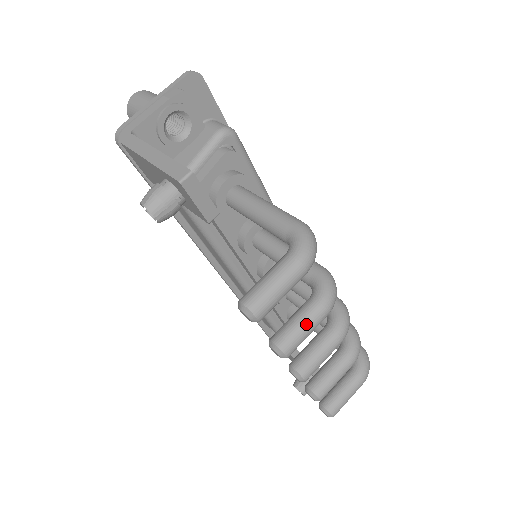
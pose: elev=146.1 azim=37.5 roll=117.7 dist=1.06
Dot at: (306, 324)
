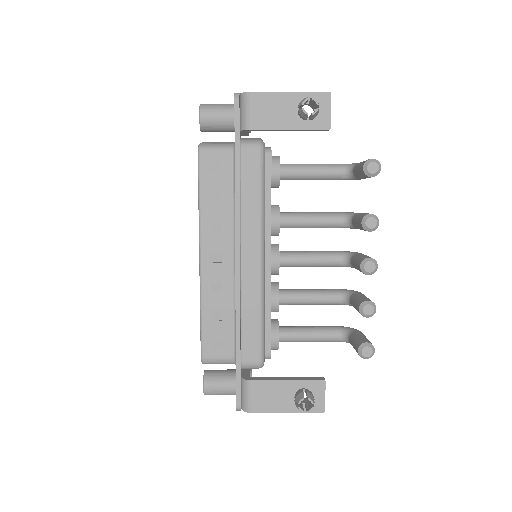
Dot at: occluded
